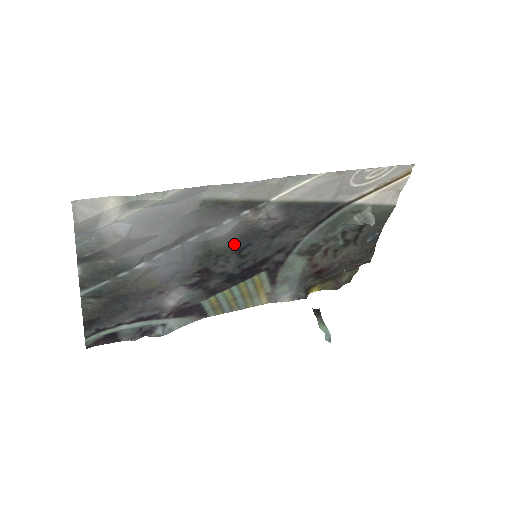
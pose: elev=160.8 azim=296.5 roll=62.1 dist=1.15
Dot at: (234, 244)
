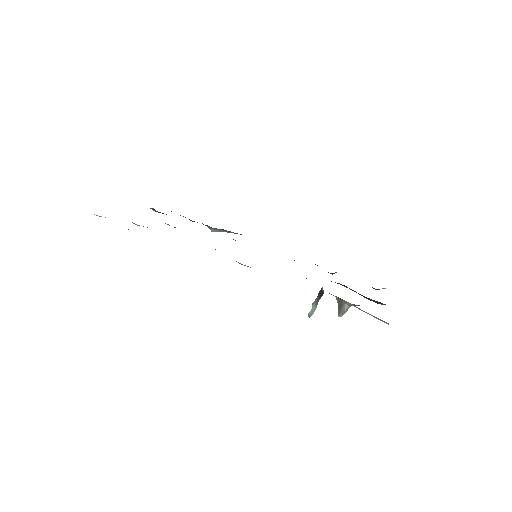
Dot at: occluded
